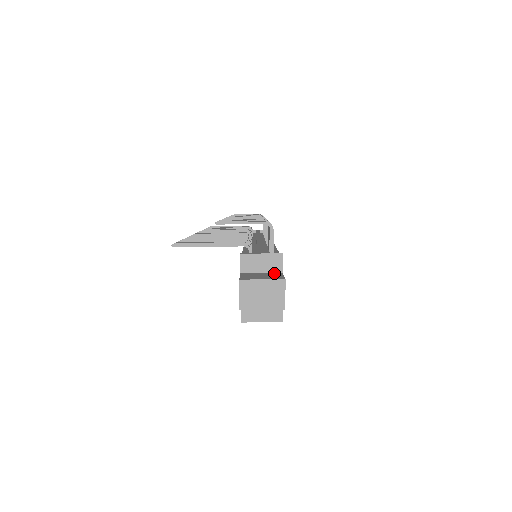
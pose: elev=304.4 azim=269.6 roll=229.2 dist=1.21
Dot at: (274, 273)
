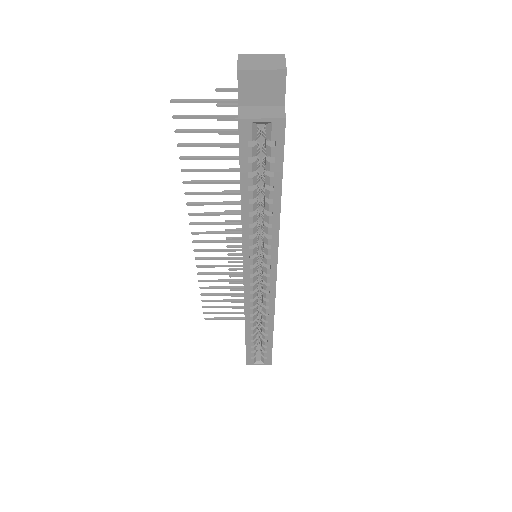
Dot at: occluded
